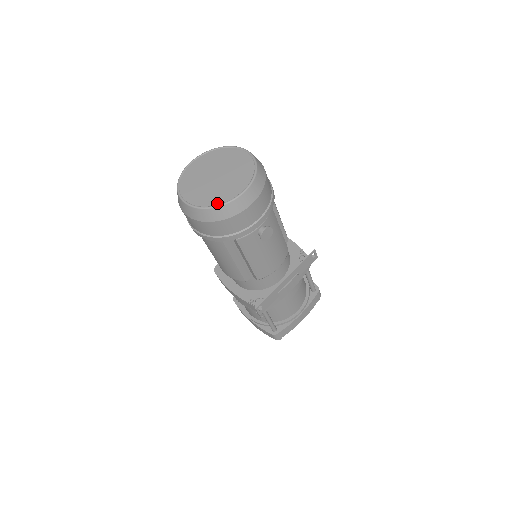
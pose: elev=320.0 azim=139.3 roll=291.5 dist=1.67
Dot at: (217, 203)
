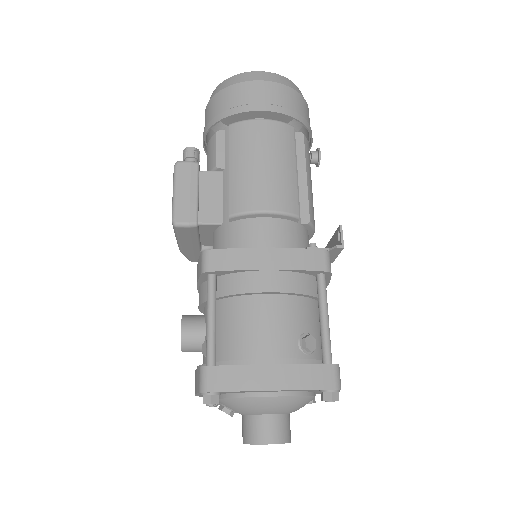
Dot at: occluded
